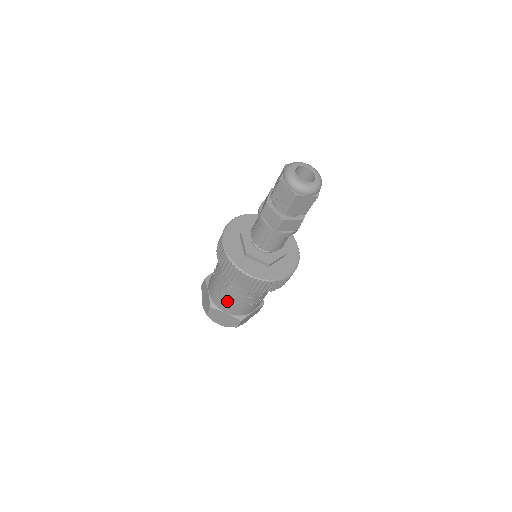
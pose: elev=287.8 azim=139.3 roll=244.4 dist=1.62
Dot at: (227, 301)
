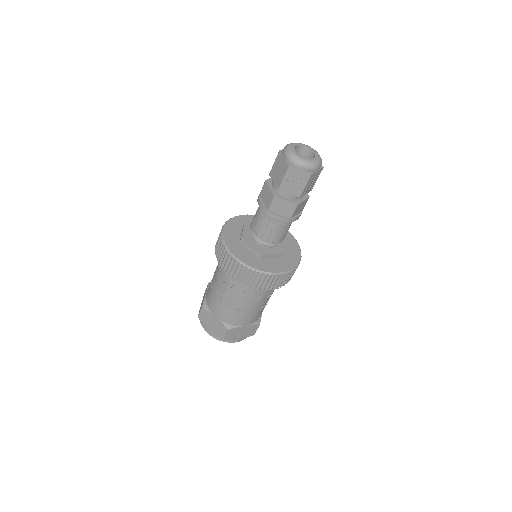
Dot at: (245, 313)
